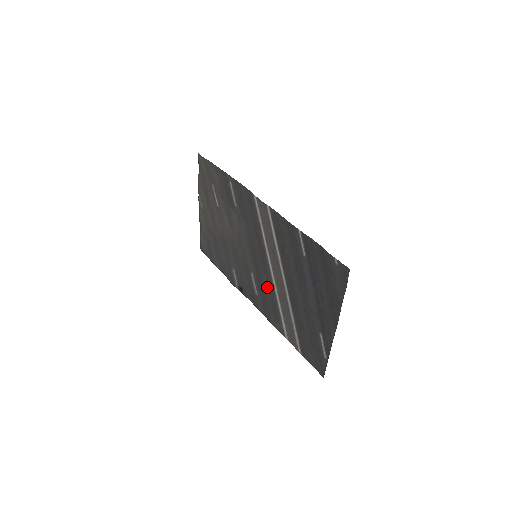
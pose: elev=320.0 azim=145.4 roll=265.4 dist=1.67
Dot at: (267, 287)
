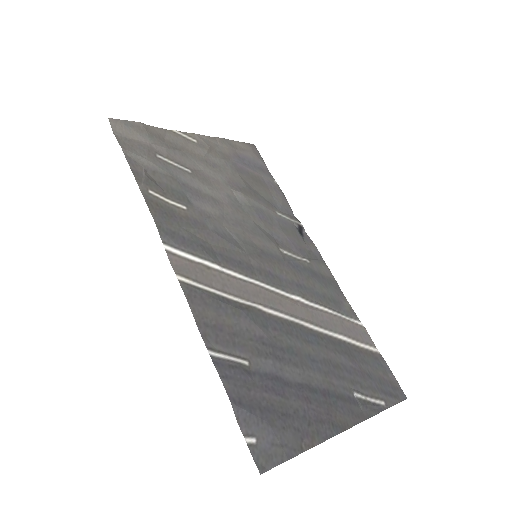
Dot at: (297, 281)
